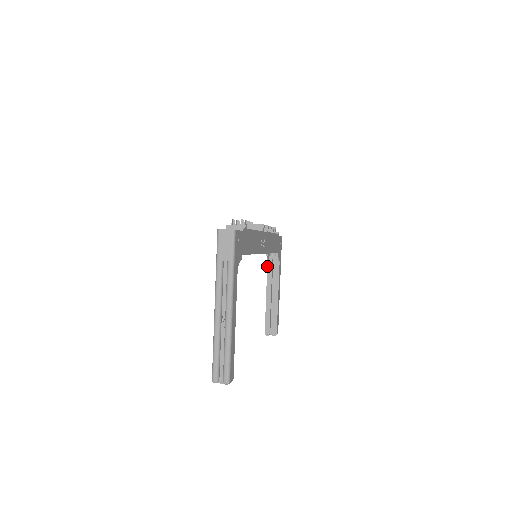
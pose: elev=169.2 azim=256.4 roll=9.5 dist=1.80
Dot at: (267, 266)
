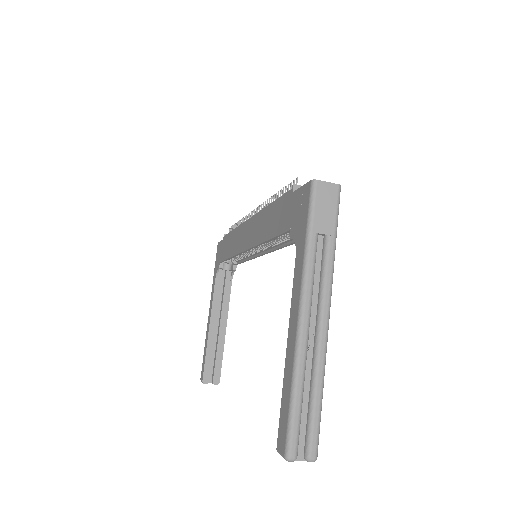
Dot at: (214, 283)
